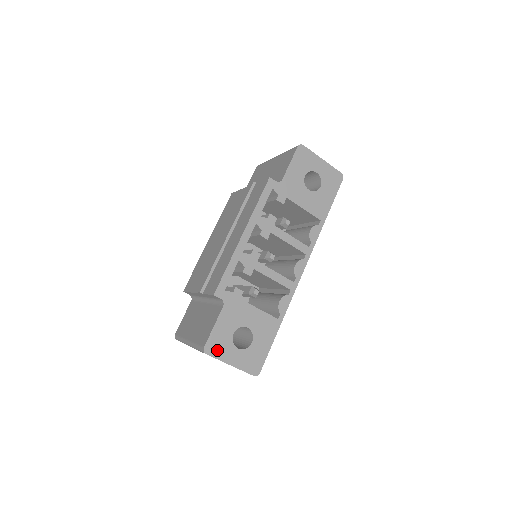
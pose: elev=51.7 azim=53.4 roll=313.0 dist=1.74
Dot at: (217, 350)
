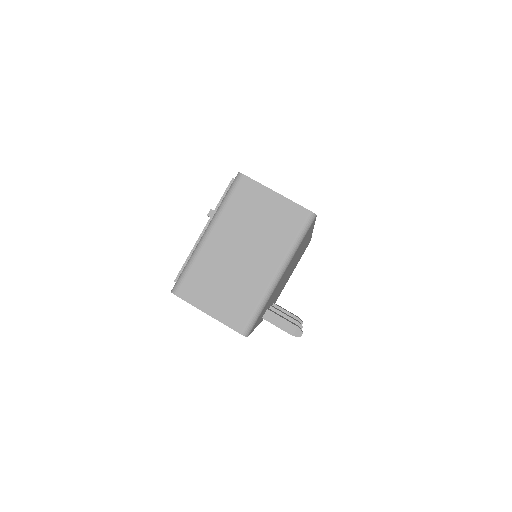
Dot at: occluded
